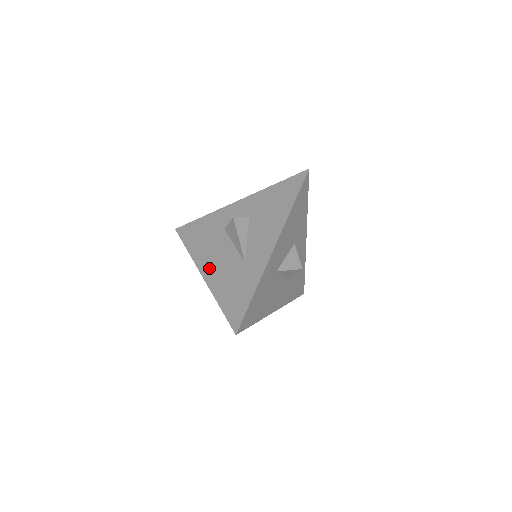
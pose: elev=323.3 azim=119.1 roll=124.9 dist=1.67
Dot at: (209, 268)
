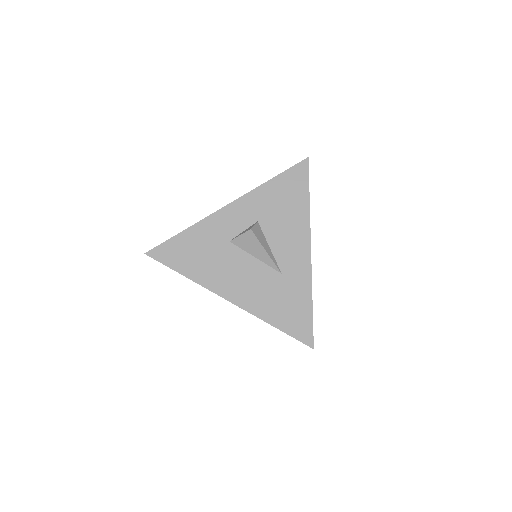
Dot at: (235, 291)
